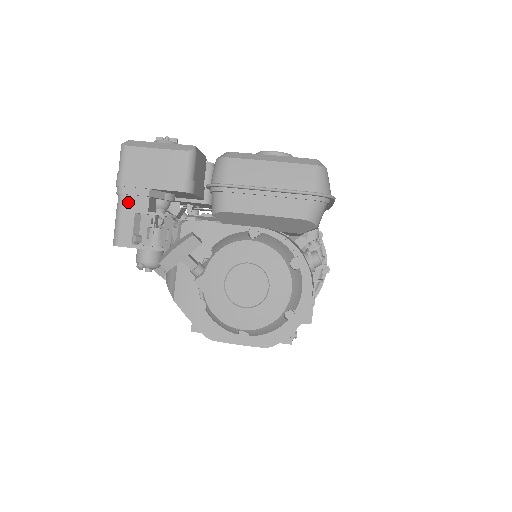
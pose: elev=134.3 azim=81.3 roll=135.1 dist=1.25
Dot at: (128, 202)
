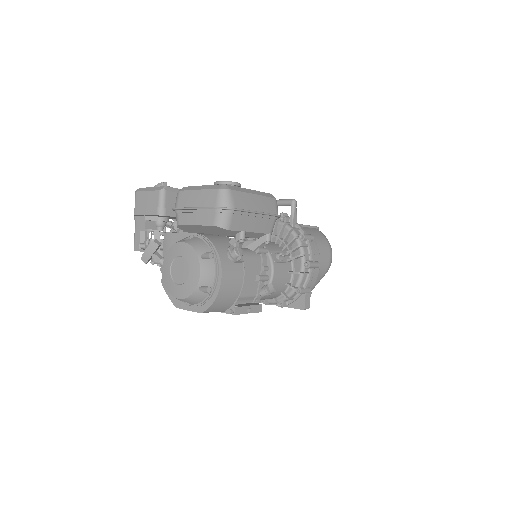
Dot at: (138, 224)
